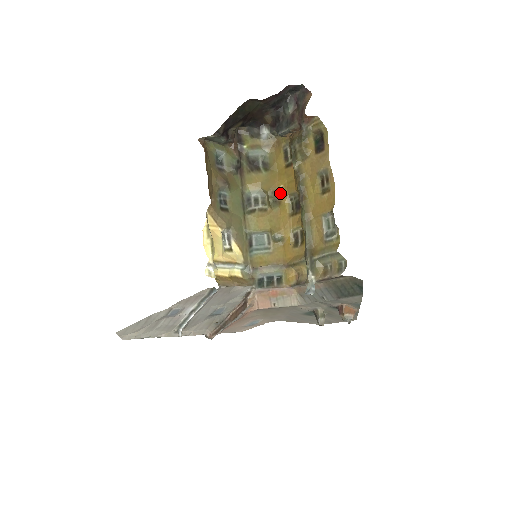
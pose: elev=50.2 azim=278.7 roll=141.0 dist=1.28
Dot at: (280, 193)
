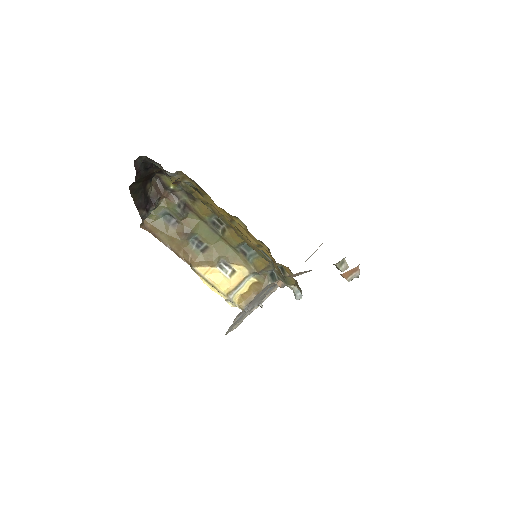
Dot at: (225, 214)
